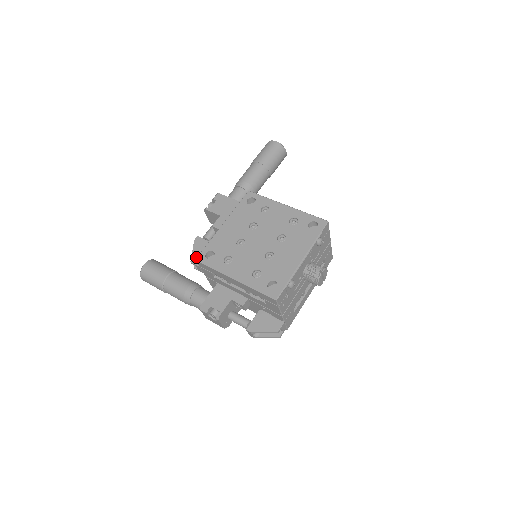
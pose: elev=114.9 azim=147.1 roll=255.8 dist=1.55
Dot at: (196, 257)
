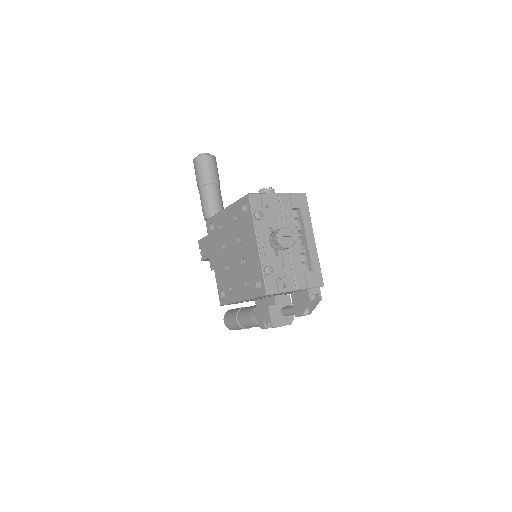
Dot at: occluded
